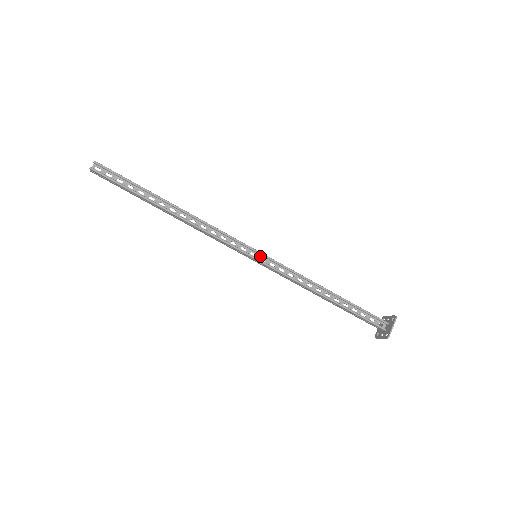
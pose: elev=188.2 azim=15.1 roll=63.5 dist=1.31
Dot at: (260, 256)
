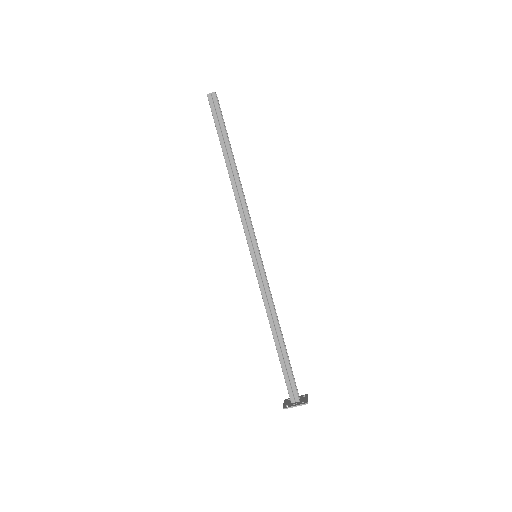
Dot at: (258, 259)
